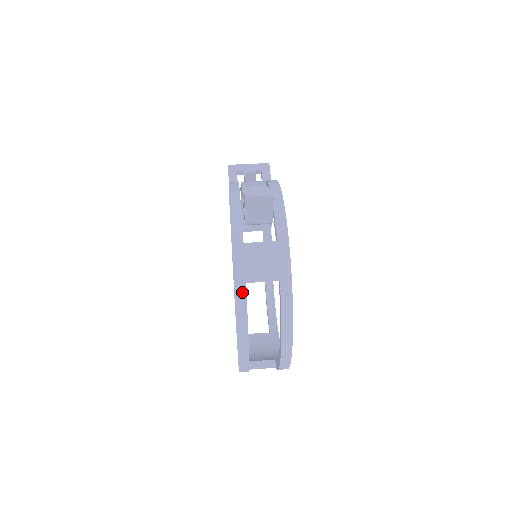
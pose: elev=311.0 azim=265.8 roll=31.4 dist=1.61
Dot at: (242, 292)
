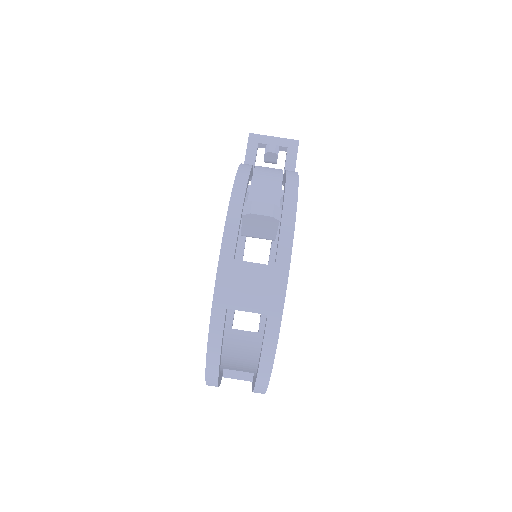
Dot at: (220, 318)
